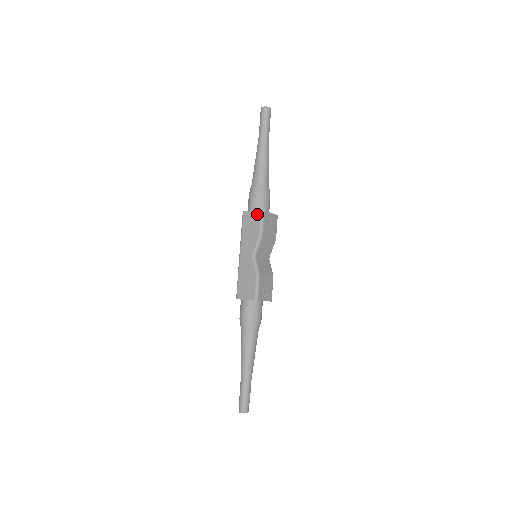
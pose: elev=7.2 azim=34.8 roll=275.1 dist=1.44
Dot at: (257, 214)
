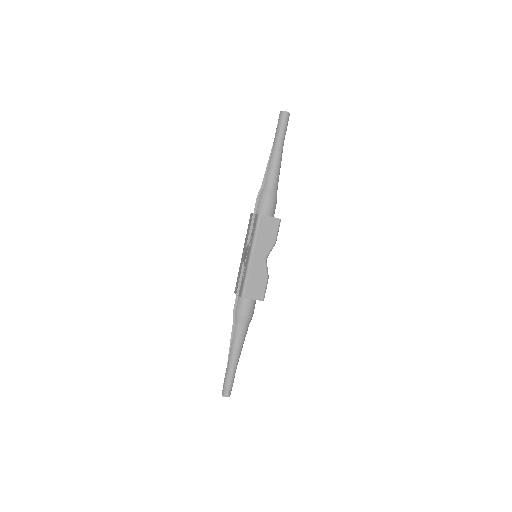
Dot at: (276, 221)
